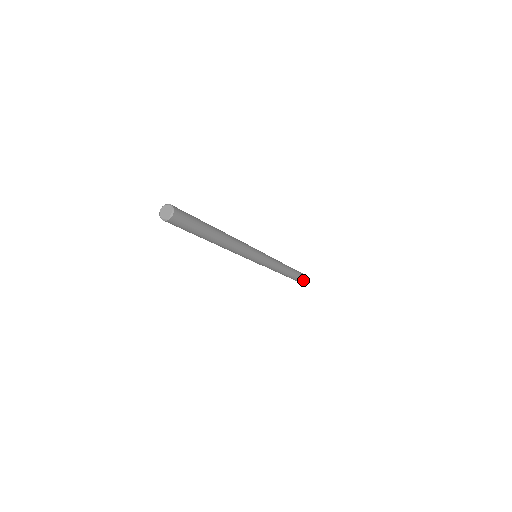
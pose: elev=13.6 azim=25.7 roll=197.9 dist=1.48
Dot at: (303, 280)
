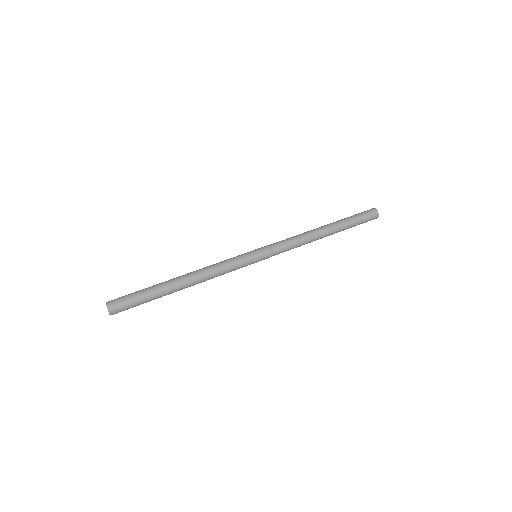
Dot at: (362, 222)
